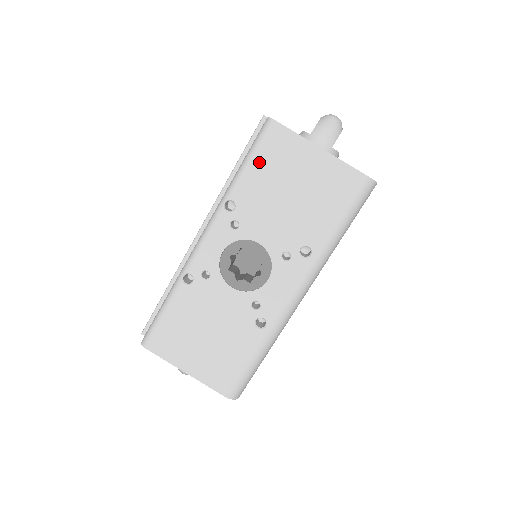
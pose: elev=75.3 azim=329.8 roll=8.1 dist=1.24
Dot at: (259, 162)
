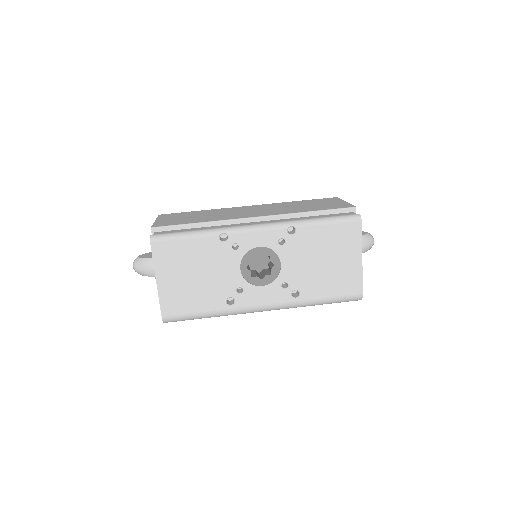
Dot at: (331, 229)
